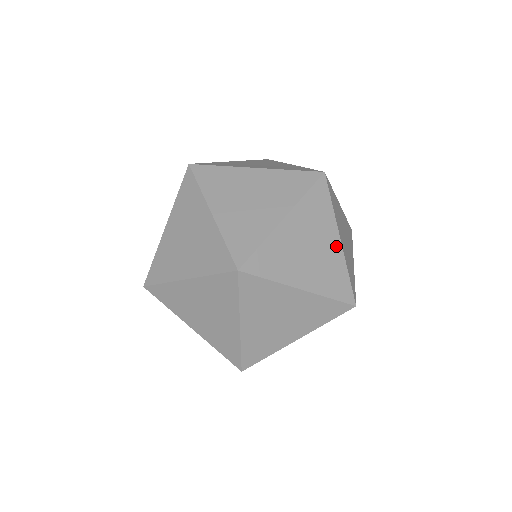
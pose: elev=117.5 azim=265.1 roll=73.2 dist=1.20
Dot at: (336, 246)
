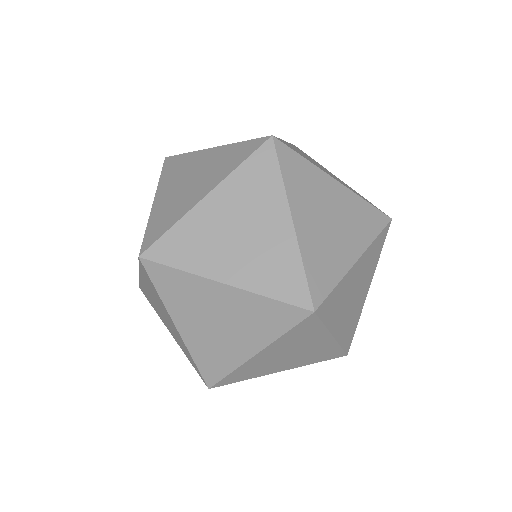
Dot at: occluded
